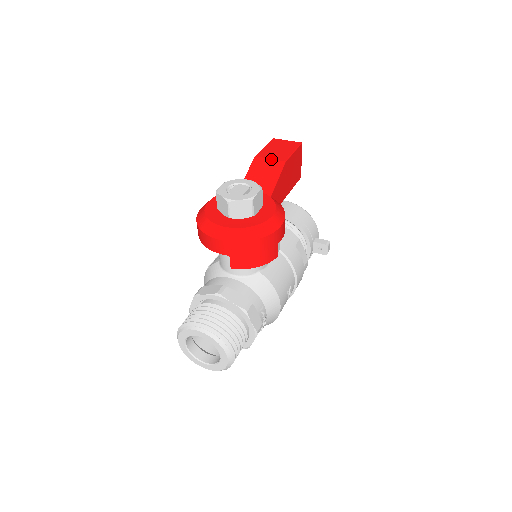
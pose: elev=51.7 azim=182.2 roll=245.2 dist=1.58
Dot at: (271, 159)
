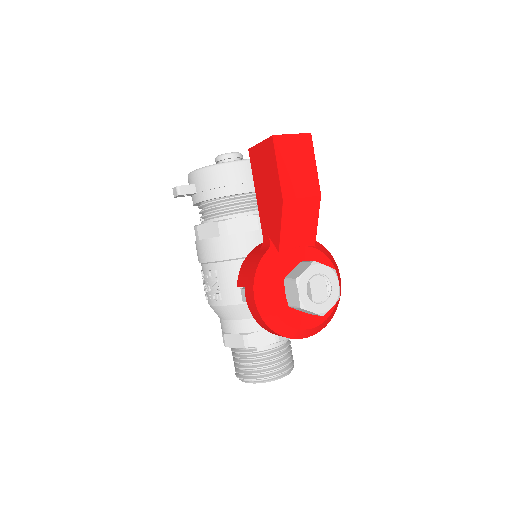
Dot at: (305, 198)
